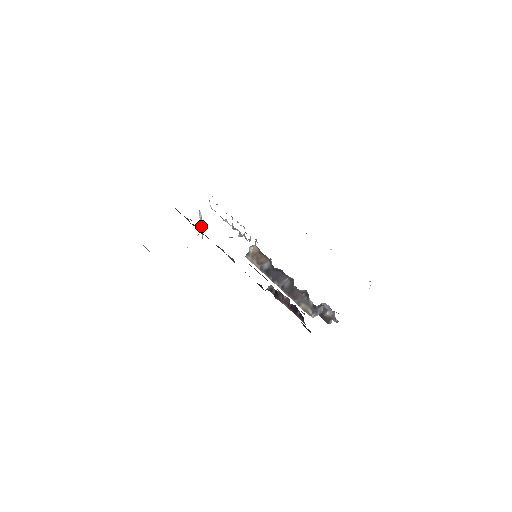
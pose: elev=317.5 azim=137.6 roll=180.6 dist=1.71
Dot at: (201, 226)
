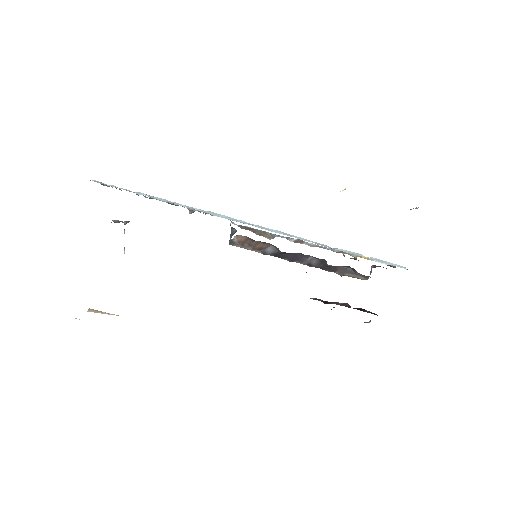
Dot at: occluded
